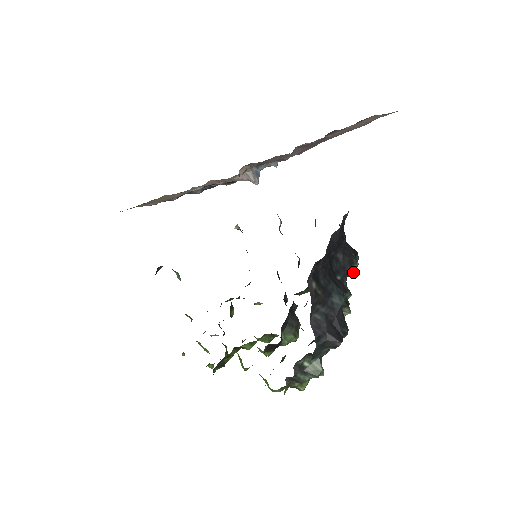
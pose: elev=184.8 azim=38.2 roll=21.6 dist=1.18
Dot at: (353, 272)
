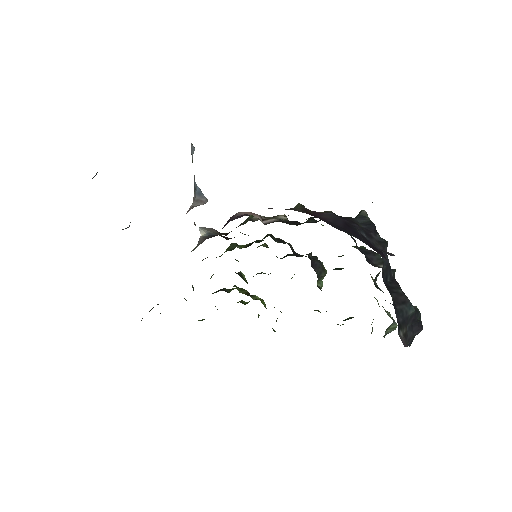
Dot at: occluded
